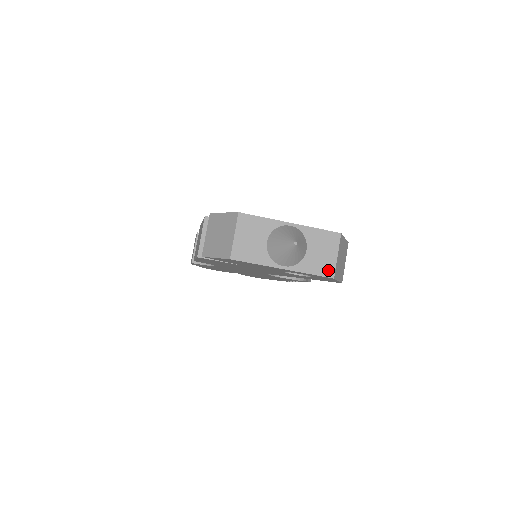
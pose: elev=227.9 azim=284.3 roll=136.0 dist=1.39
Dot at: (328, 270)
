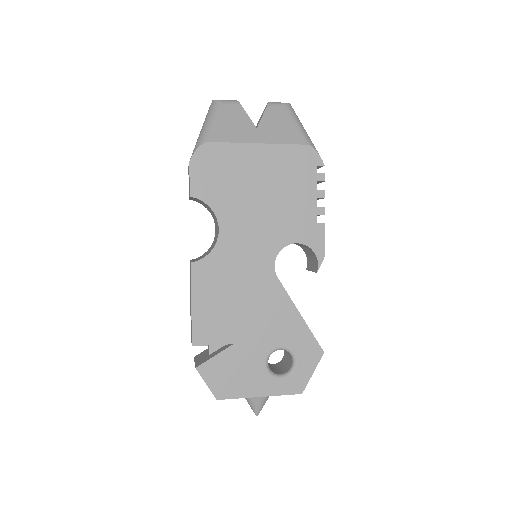
Dot at: occluded
